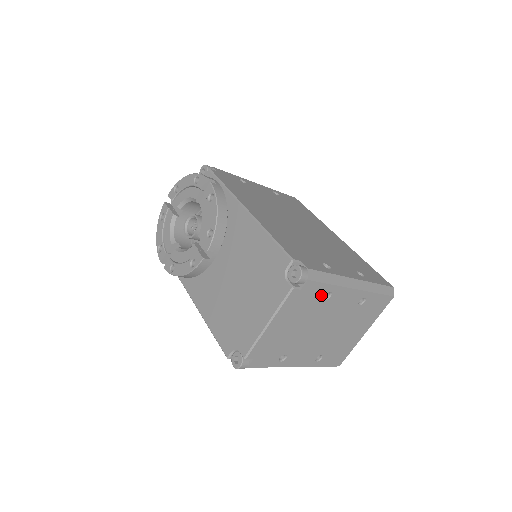
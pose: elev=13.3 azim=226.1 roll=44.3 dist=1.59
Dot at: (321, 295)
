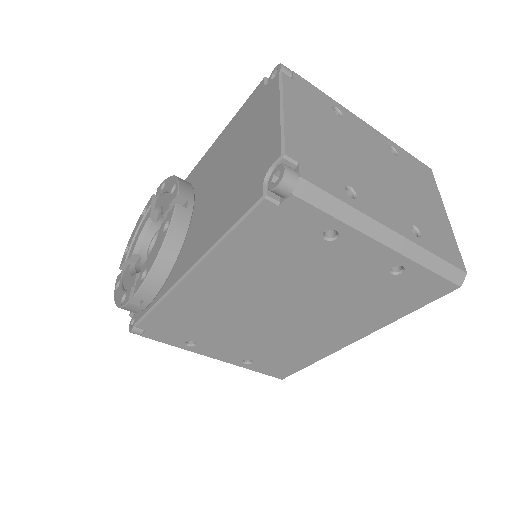
Dot at: (328, 106)
